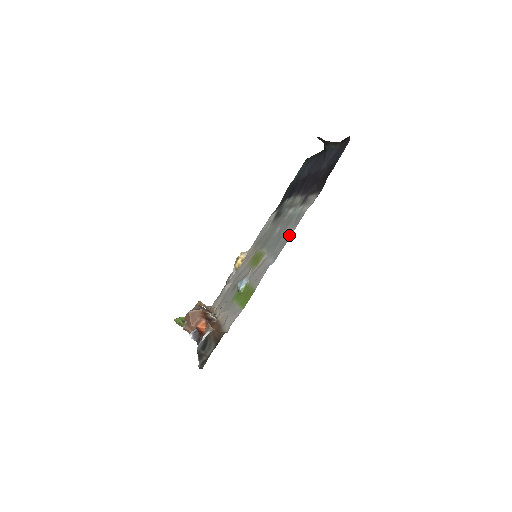
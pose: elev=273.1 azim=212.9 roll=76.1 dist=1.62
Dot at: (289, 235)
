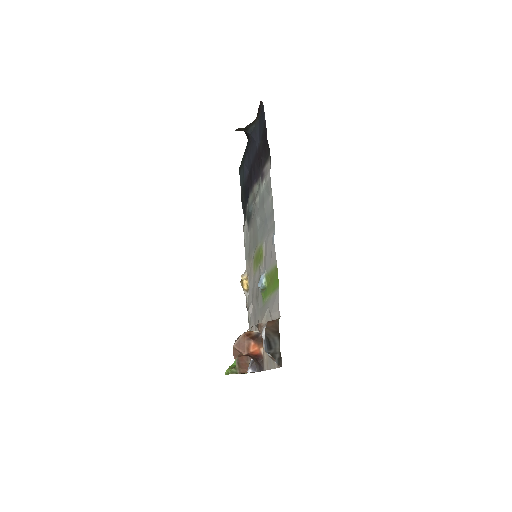
Dot at: (271, 204)
